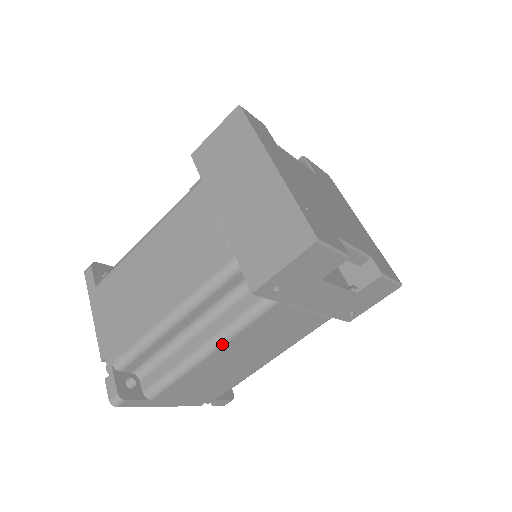
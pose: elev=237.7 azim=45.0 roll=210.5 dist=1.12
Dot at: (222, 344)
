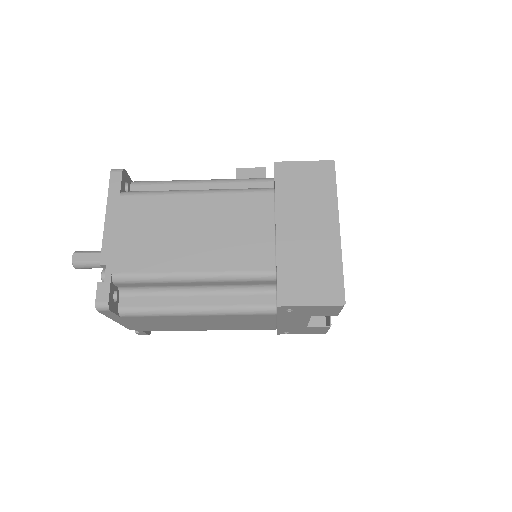
Dot at: (214, 314)
